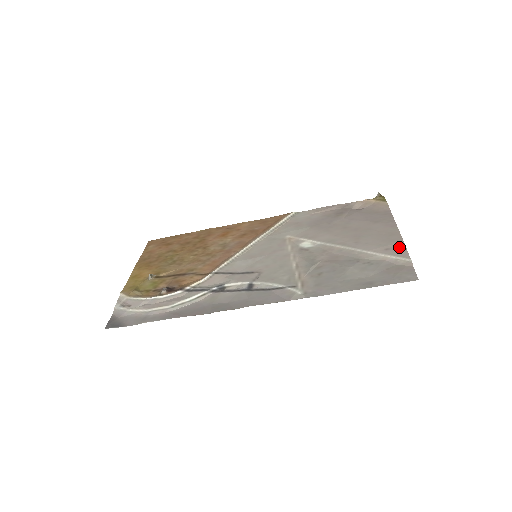
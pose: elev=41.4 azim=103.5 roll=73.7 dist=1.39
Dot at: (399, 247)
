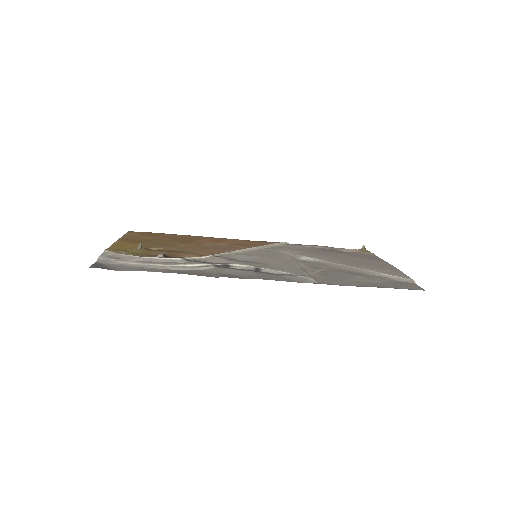
Dot at: (398, 272)
